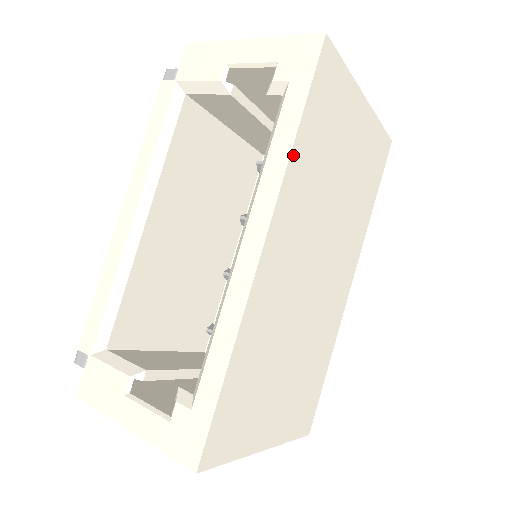
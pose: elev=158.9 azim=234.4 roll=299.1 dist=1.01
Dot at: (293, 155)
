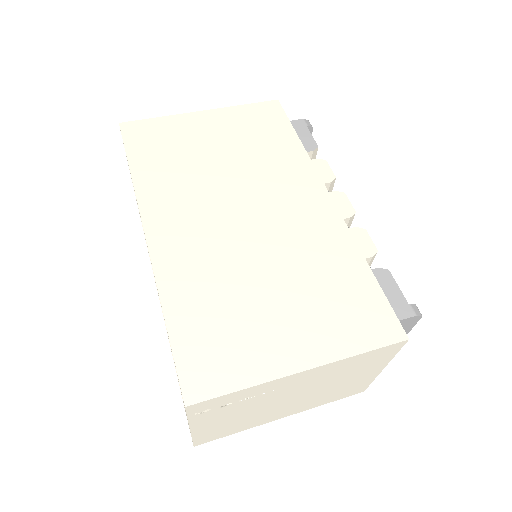
Dot at: (137, 181)
